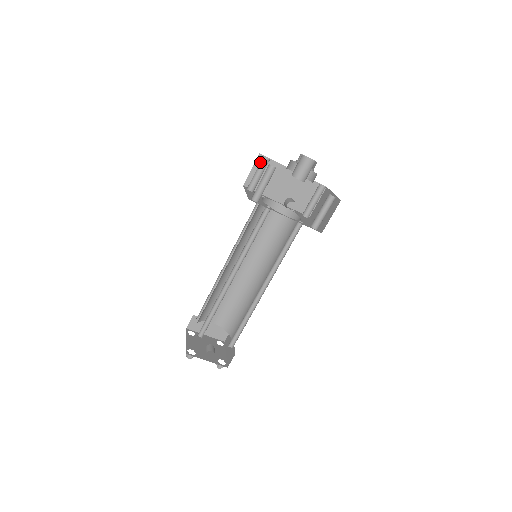
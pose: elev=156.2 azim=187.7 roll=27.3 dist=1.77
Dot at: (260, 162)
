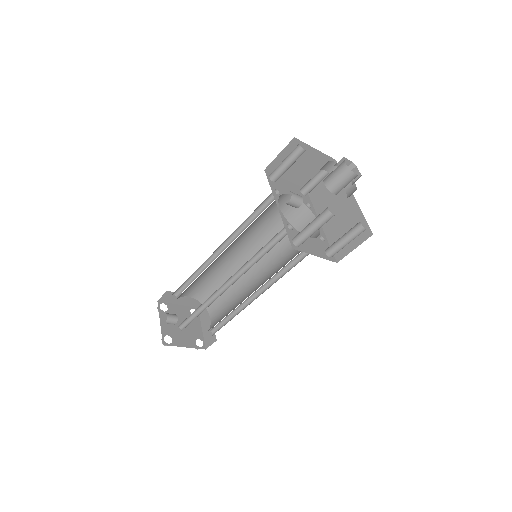
Dot at: occluded
